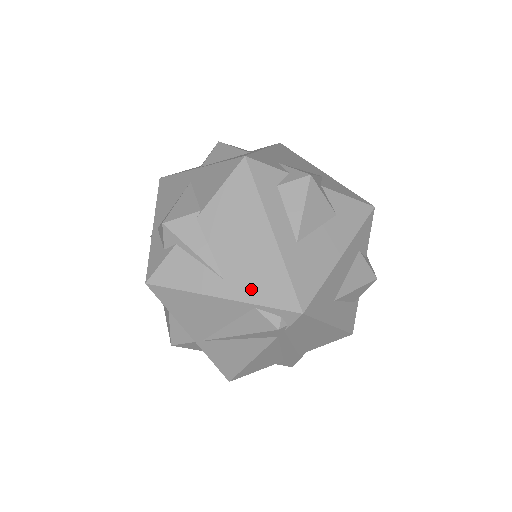
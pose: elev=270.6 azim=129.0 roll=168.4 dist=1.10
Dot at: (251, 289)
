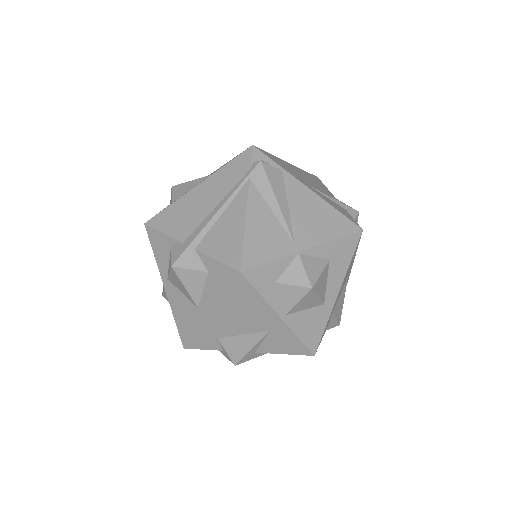
Dot at: occluded
